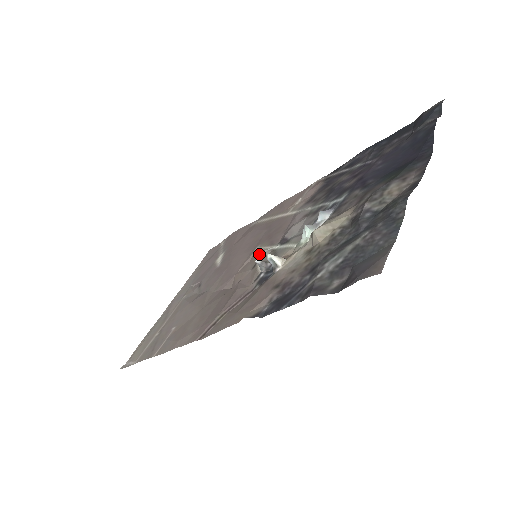
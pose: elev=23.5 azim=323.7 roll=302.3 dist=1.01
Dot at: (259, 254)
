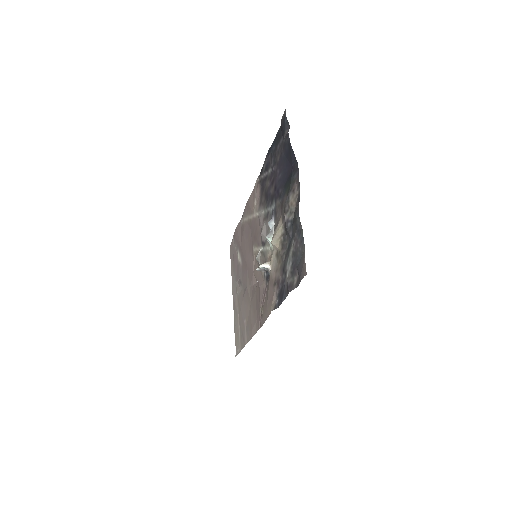
Dot at: (256, 259)
